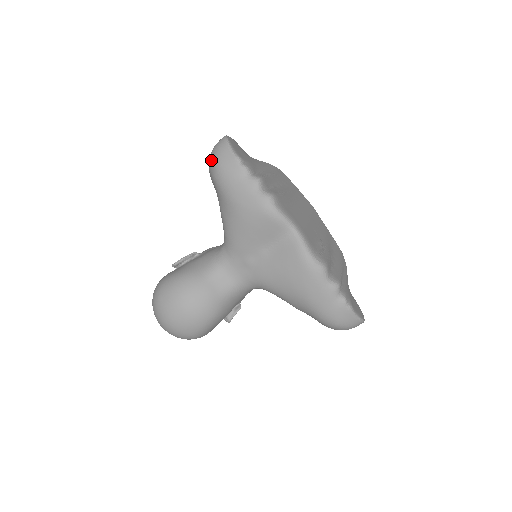
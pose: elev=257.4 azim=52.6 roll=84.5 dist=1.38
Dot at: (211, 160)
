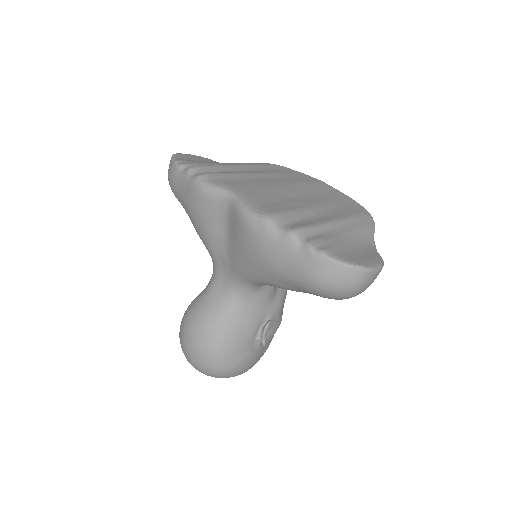
Dot at: occluded
